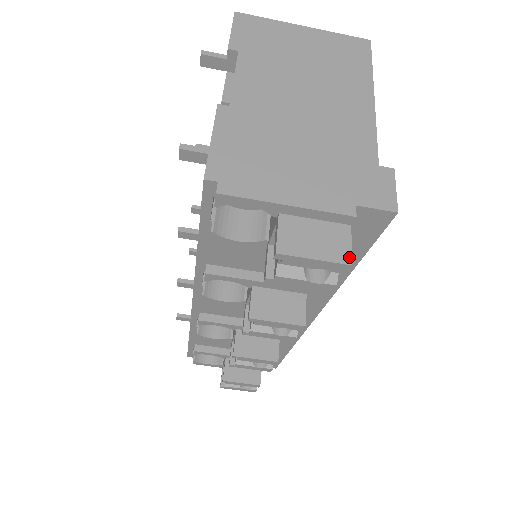
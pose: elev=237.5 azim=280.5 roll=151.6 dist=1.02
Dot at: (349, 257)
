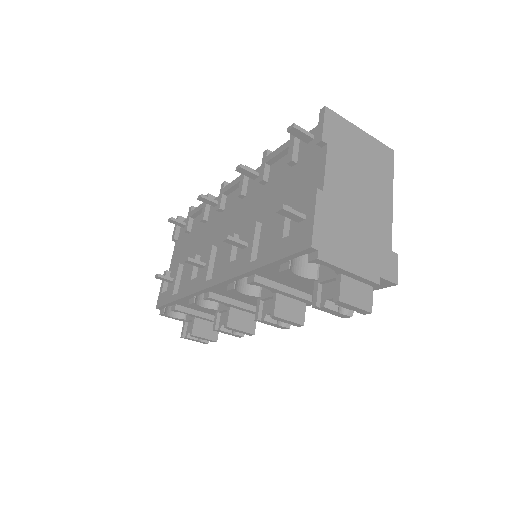
Dot at: (371, 308)
